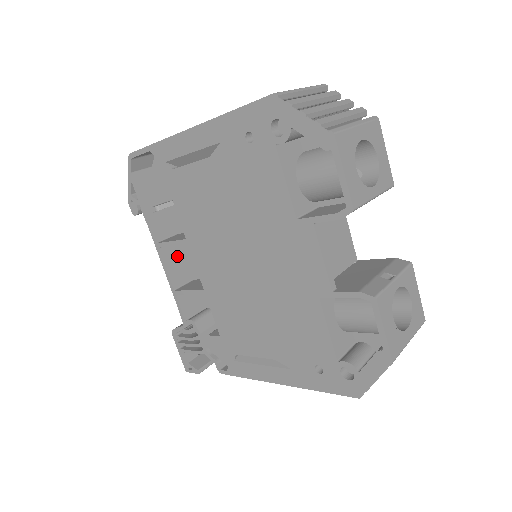
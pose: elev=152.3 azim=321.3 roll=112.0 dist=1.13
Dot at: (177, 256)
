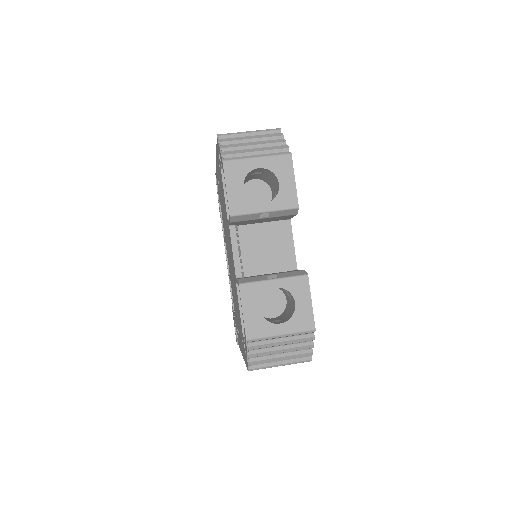
Dot at: occluded
